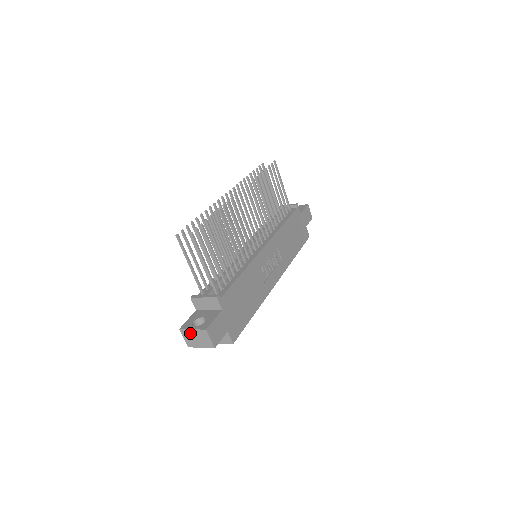
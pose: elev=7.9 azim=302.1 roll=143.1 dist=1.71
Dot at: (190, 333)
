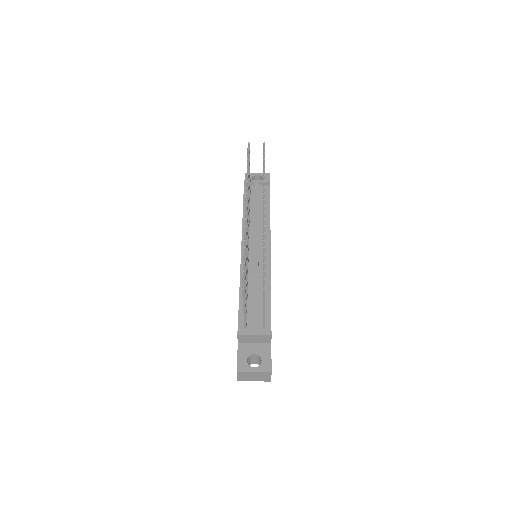
Dot at: (249, 374)
